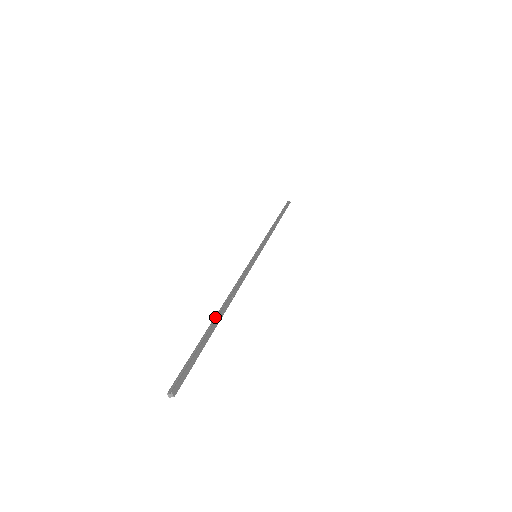
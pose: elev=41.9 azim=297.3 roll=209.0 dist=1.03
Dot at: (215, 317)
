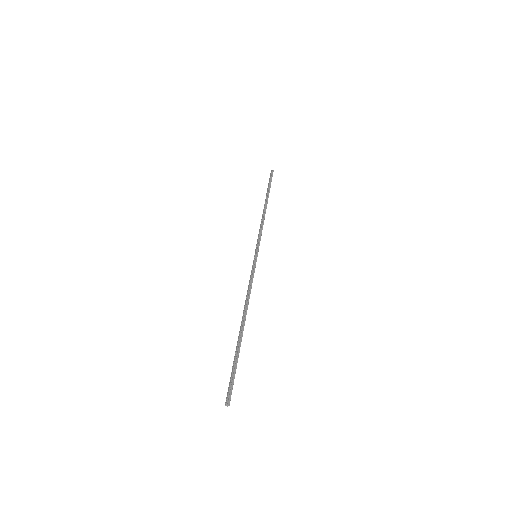
Dot at: (241, 332)
